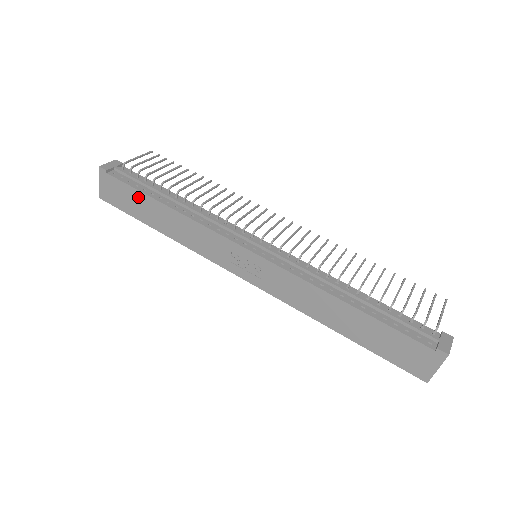
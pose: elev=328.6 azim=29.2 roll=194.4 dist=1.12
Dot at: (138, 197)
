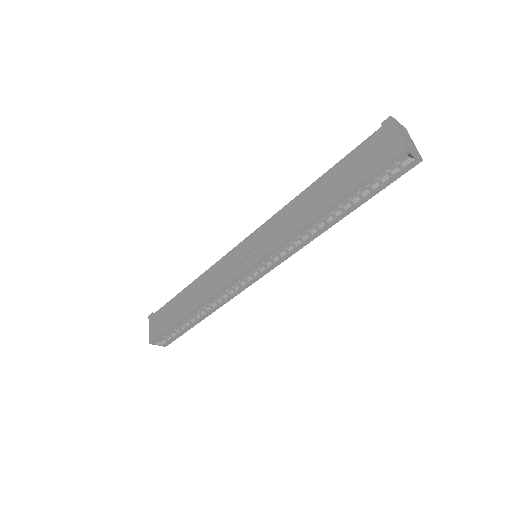
Dot at: (172, 305)
